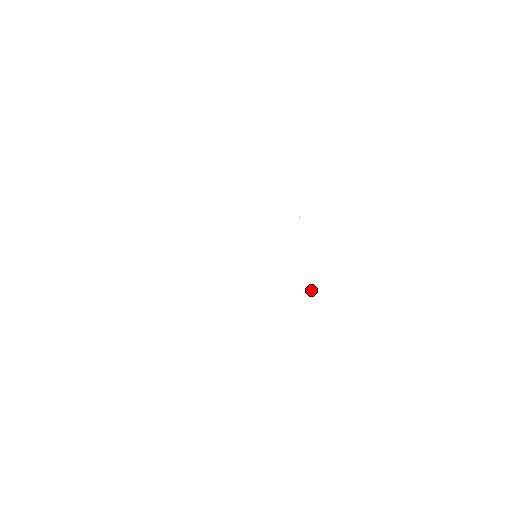
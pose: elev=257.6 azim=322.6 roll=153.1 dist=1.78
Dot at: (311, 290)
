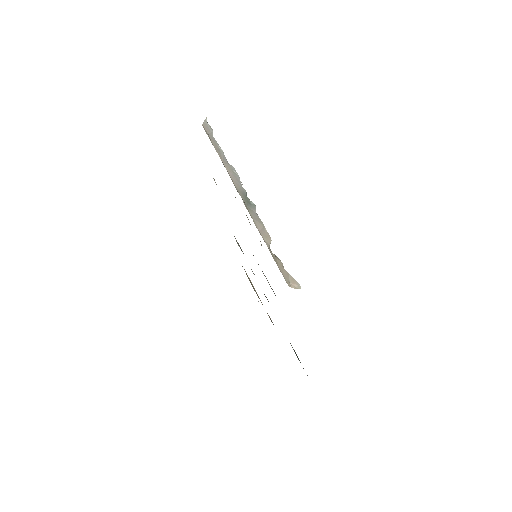
Dot at: occluded
